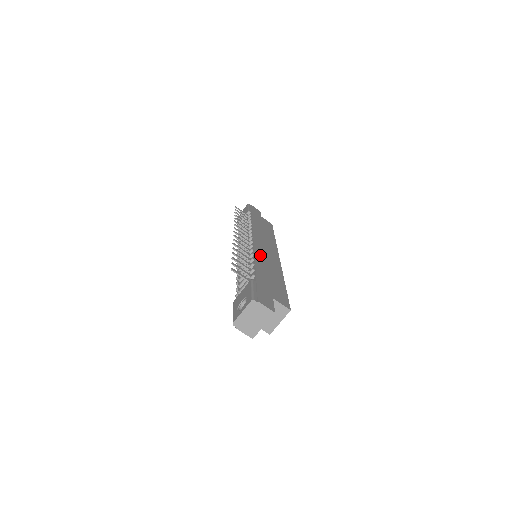
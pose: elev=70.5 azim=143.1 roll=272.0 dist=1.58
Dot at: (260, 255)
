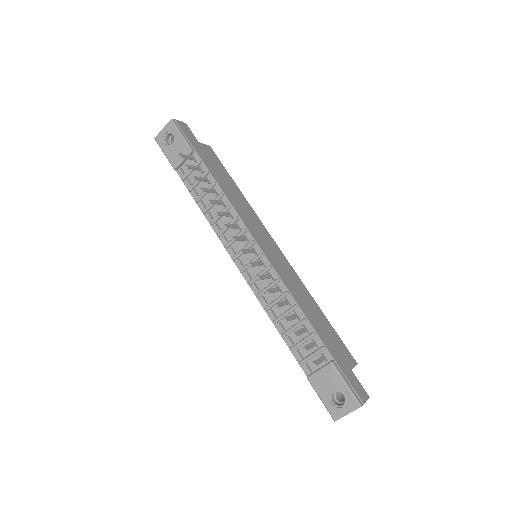
Dot at: (288, 283)
